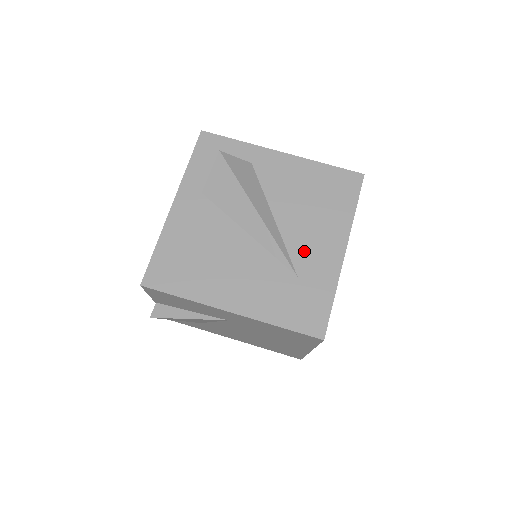
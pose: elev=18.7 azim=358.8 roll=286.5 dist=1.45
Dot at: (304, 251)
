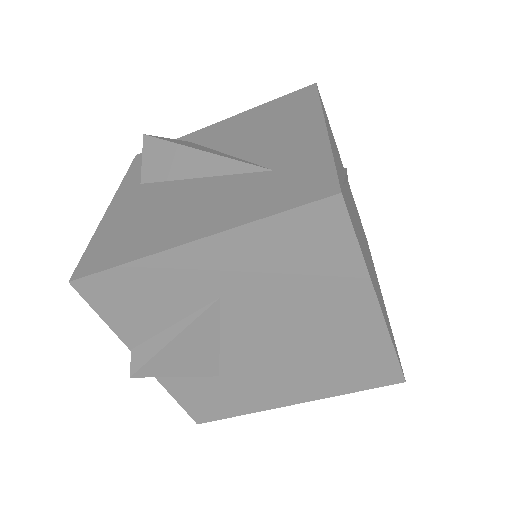
Dot at: (273, 152)
